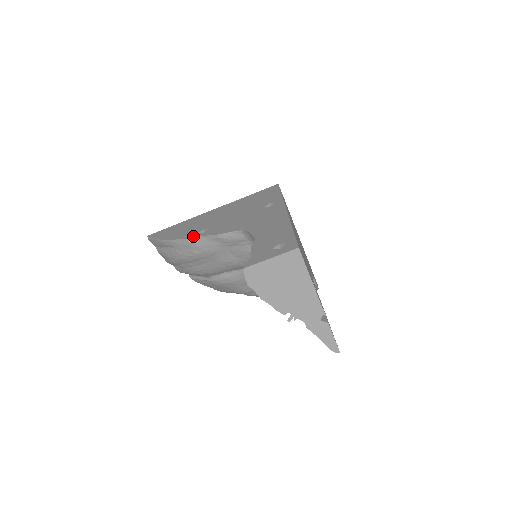
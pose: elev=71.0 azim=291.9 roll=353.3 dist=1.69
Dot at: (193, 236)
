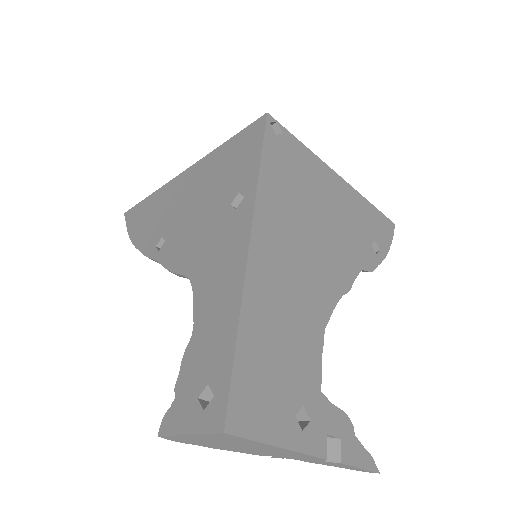
Dot at: (149, 254)
